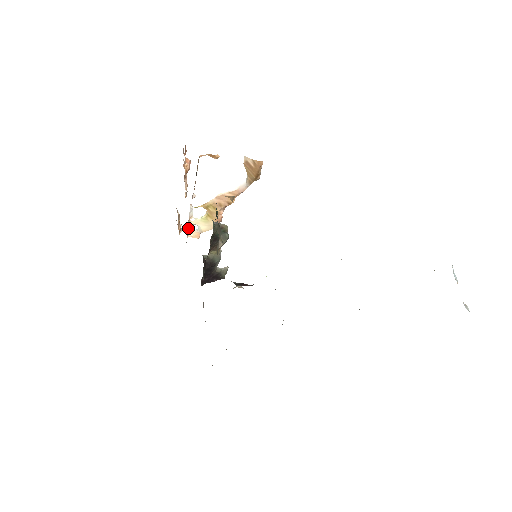
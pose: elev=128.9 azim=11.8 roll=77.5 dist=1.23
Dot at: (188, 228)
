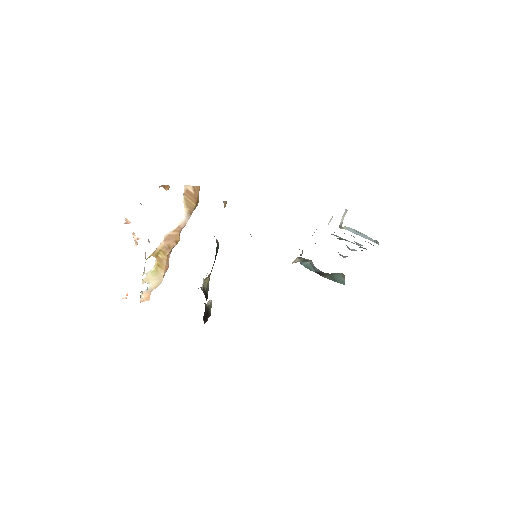
Dot at: occluded
